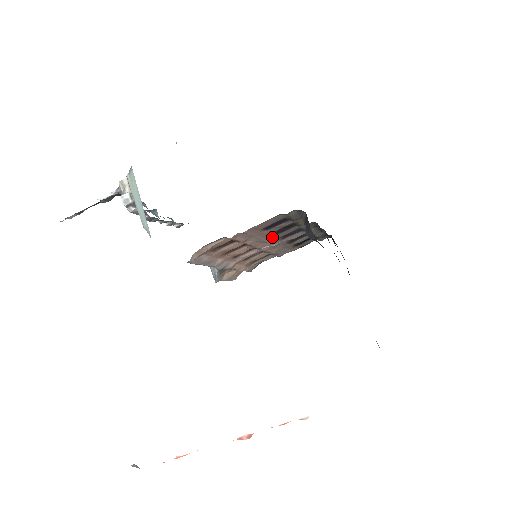
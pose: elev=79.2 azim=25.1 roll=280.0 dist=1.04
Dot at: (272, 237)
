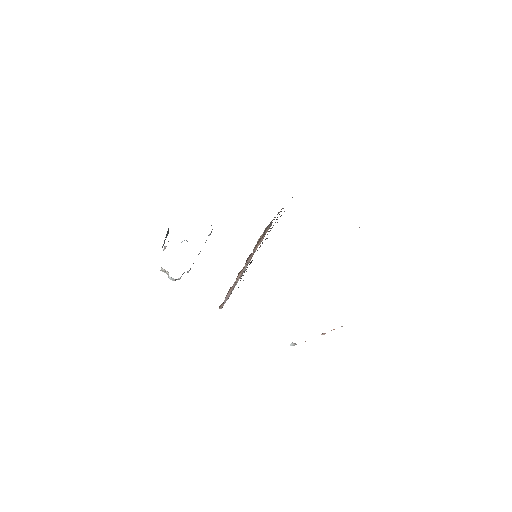
Dot at: occluded
